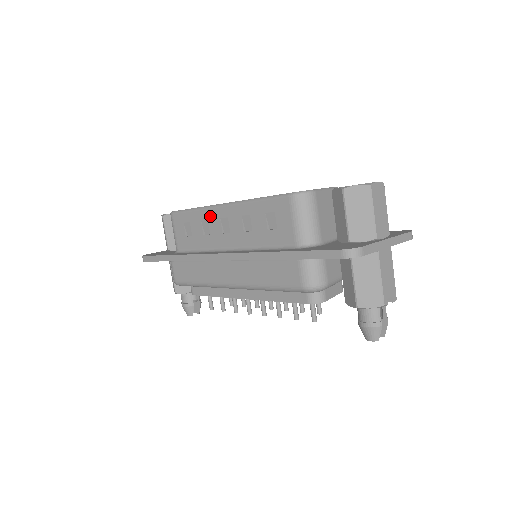
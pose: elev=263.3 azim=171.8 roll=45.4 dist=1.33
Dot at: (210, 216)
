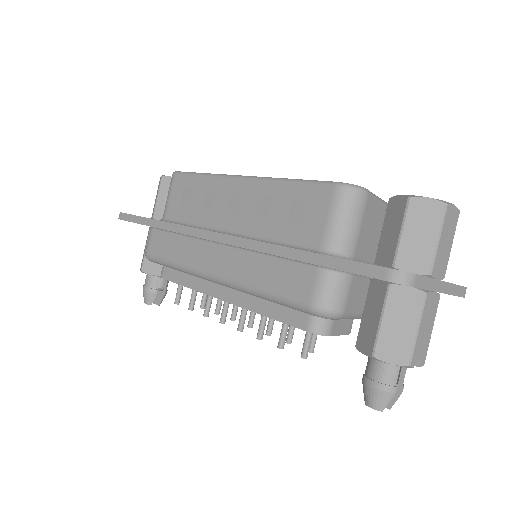
Dot at: (220, 186)
